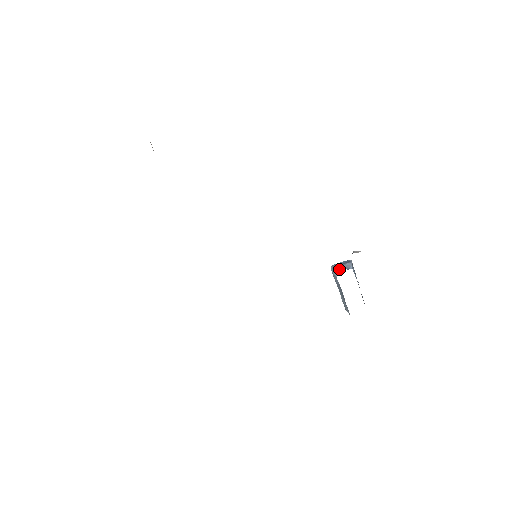
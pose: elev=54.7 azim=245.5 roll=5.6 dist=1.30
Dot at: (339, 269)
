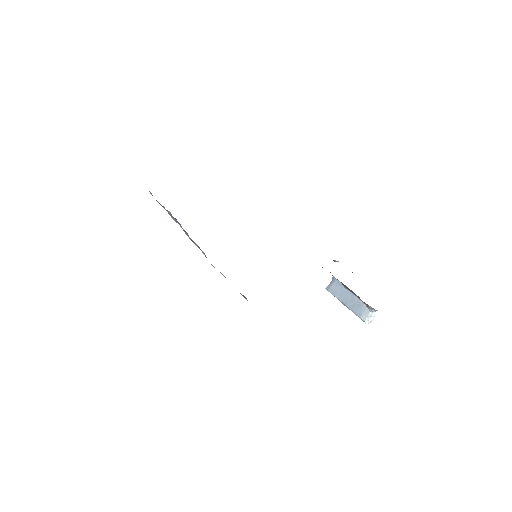
Dot at: (332, 279)
